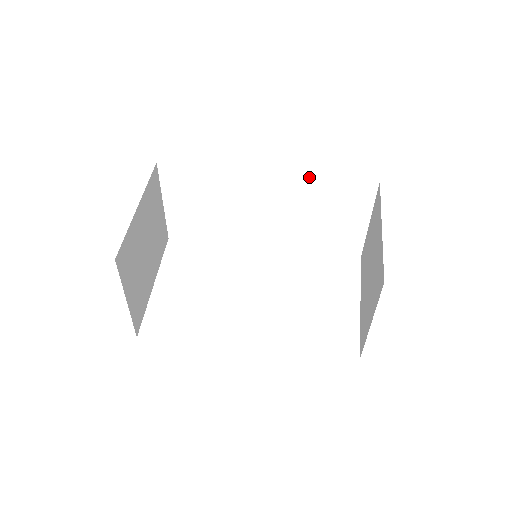
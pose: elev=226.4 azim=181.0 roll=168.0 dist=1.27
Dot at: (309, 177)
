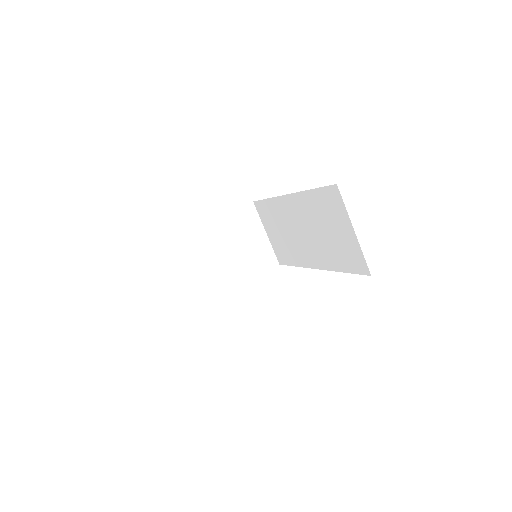
Dot at: (304, 192)
